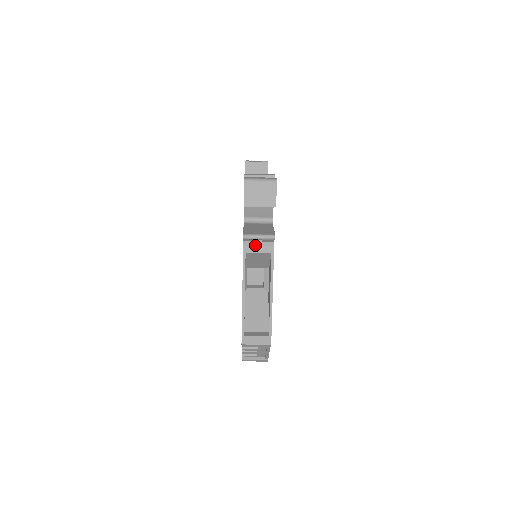
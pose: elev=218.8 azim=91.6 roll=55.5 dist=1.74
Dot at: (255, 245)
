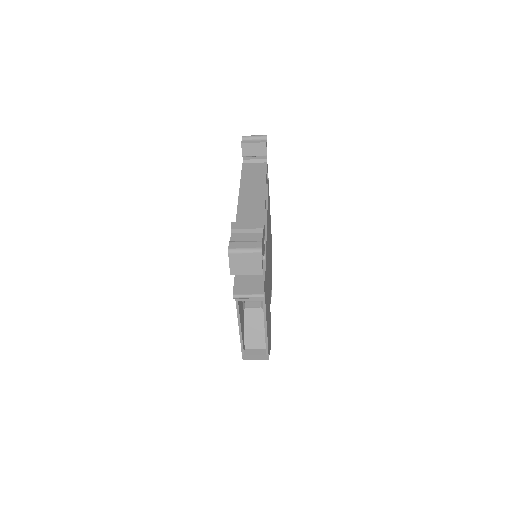
Dot at: occluded
